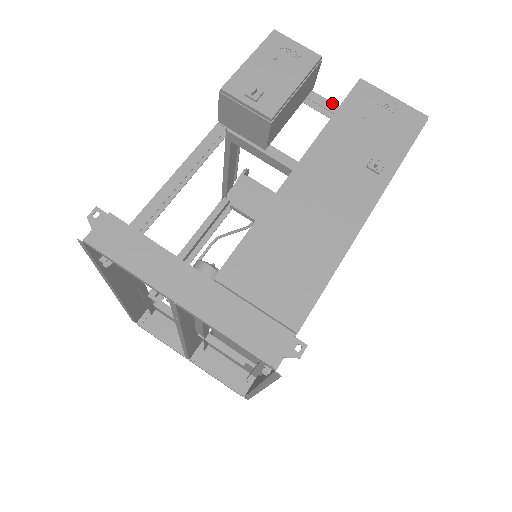
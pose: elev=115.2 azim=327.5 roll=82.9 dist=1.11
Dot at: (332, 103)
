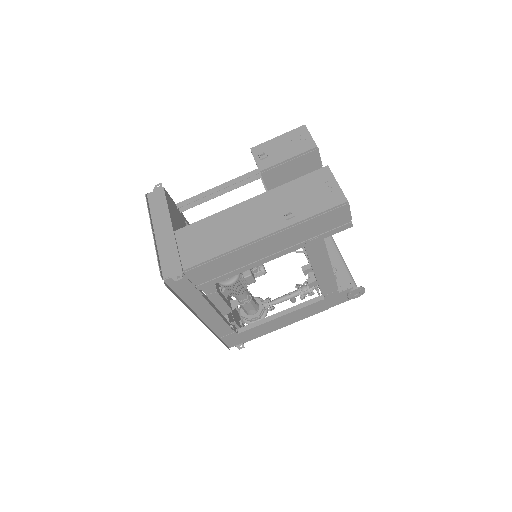
Dot at: occluded
